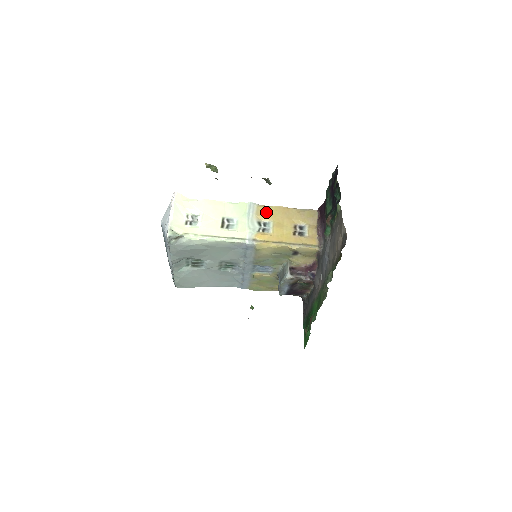
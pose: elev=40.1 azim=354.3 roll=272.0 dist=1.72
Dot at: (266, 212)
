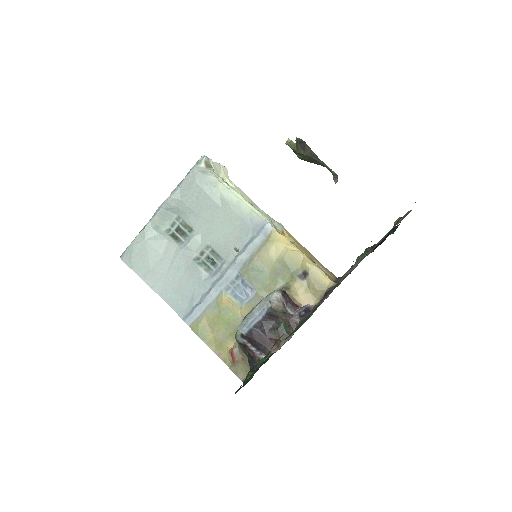
Dot at: (292, 237)
